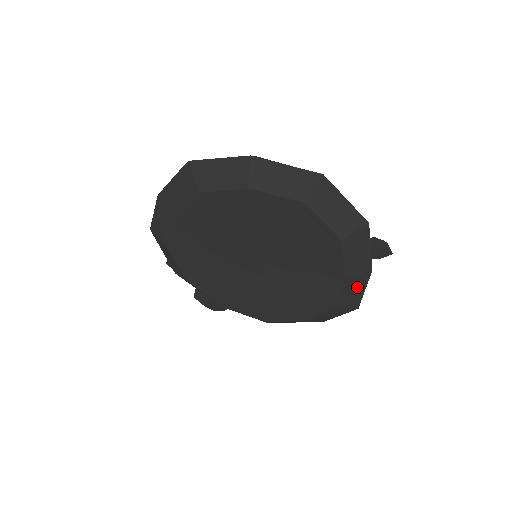
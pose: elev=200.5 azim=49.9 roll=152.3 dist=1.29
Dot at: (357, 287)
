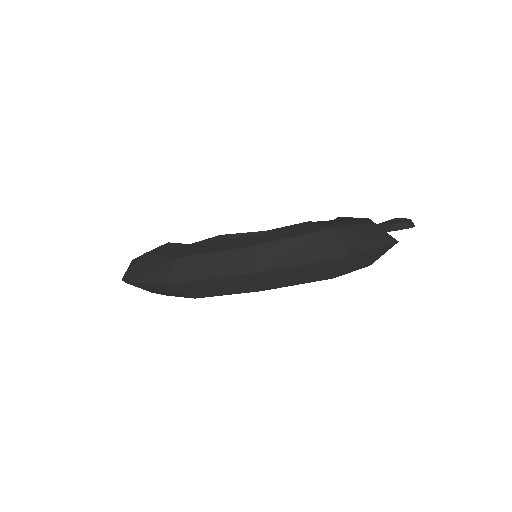
Dot at: occluded
